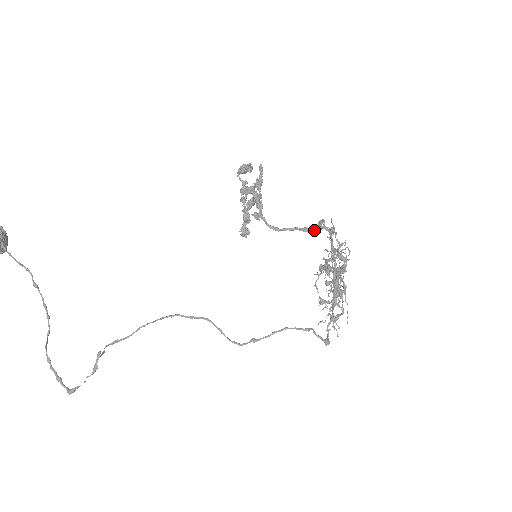
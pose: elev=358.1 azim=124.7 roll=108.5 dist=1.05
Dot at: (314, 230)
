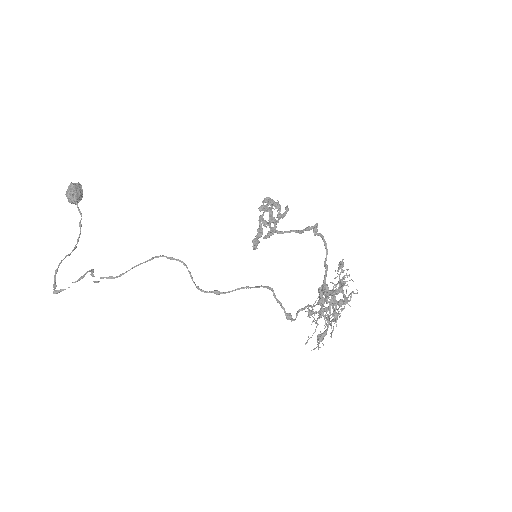
Dot at: (306, 228)
